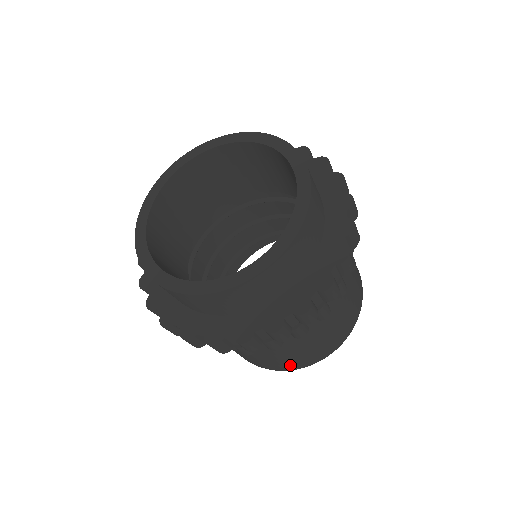
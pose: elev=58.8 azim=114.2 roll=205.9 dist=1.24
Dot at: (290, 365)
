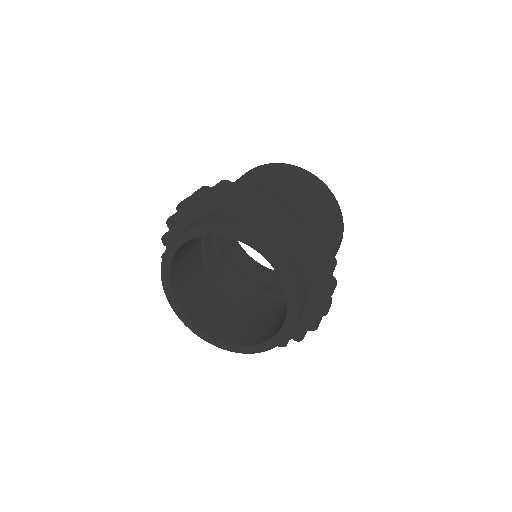
Dot at: occluded
